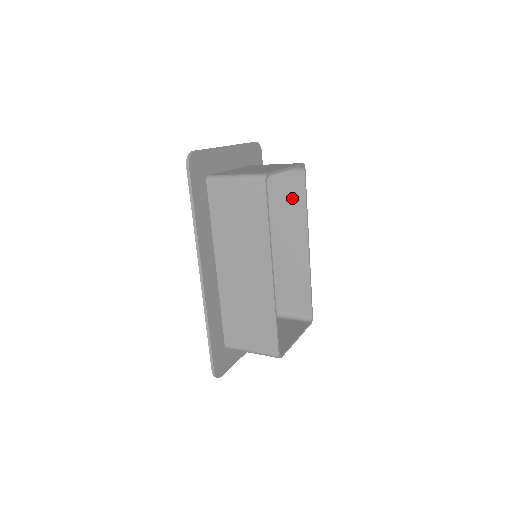
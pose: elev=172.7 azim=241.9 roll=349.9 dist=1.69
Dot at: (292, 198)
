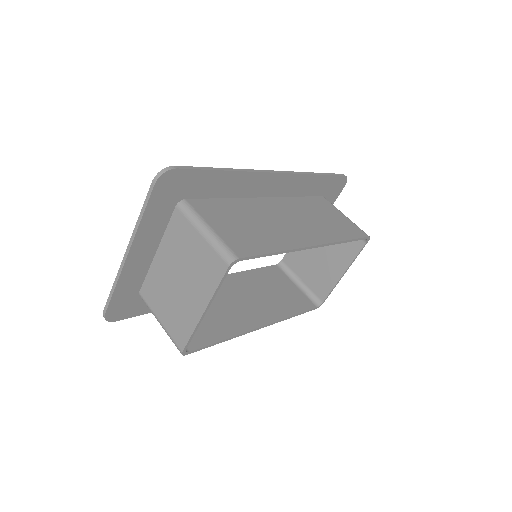
Dot at: occluded
